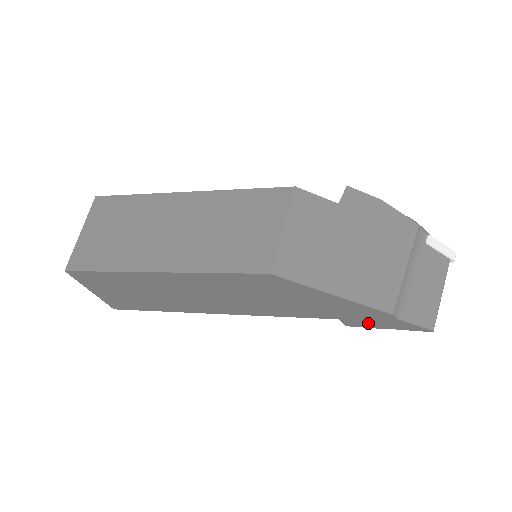
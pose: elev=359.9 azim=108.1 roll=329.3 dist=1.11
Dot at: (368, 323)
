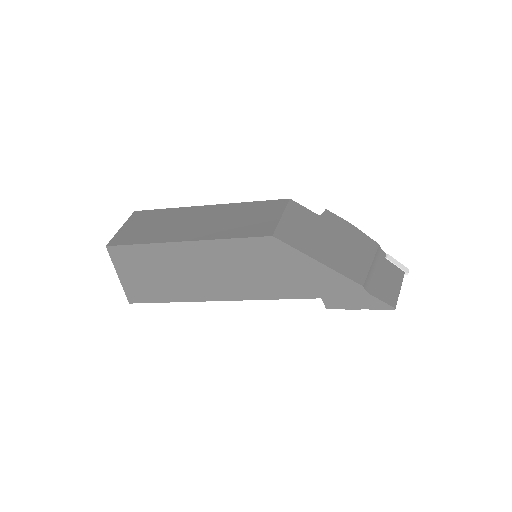
Dot at: (344, 302)
